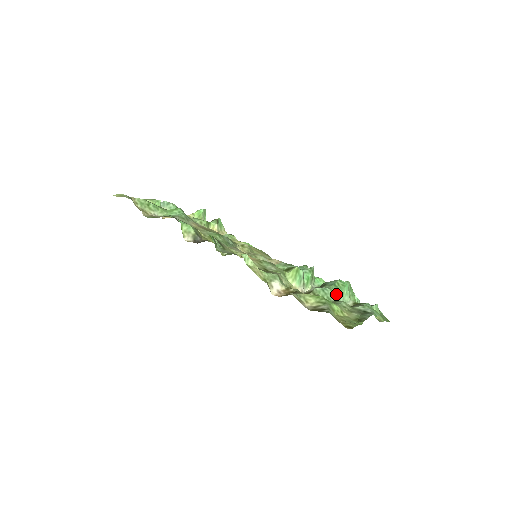
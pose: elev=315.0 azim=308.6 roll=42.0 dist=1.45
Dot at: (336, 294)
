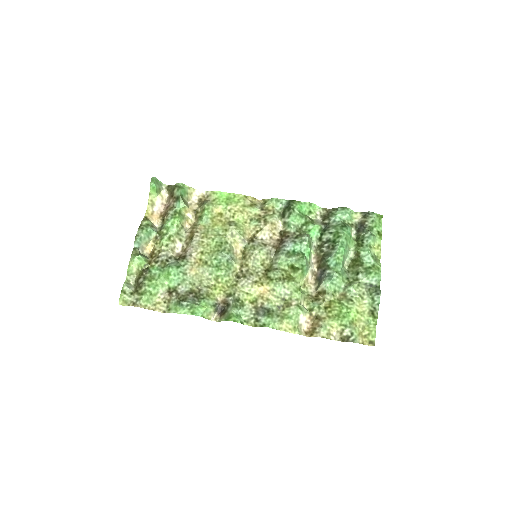
Dot at: (341, 270)
